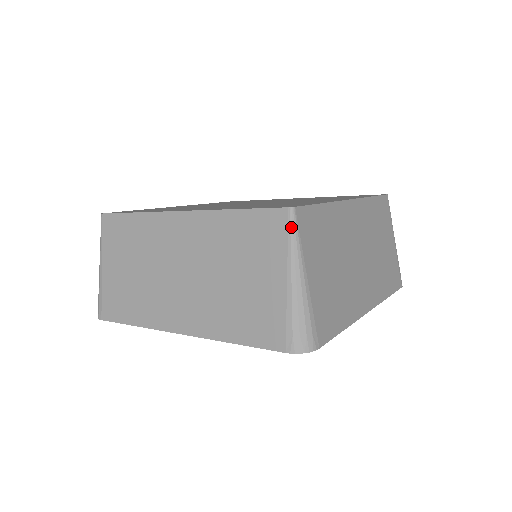
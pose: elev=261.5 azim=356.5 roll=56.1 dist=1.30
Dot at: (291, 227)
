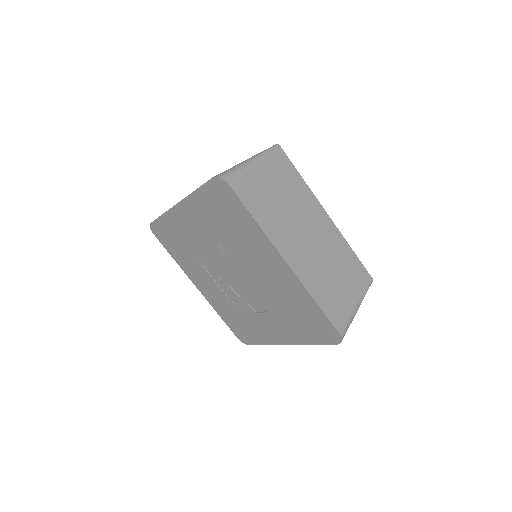
Dot at: (270, 148)
